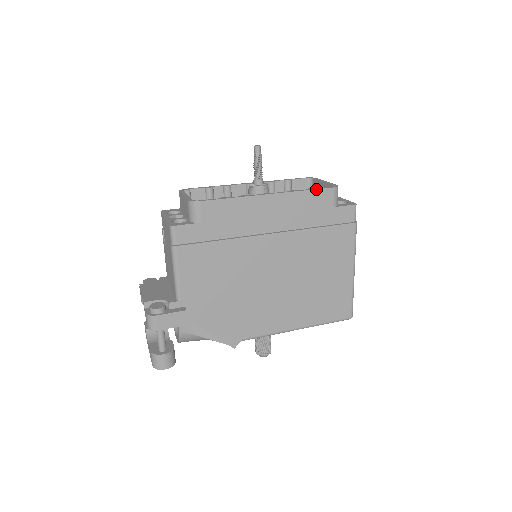
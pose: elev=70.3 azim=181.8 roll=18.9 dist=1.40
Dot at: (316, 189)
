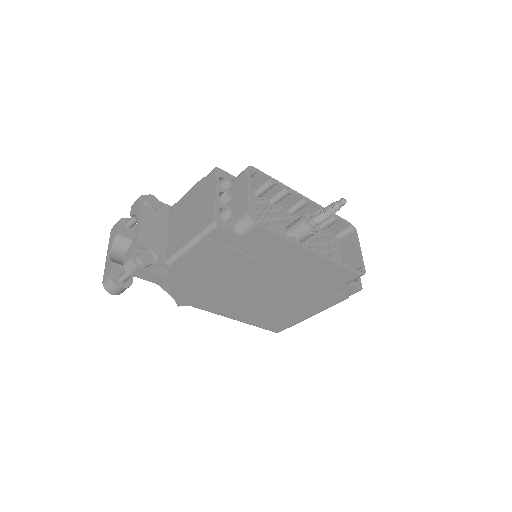
Dot at: (349, 269)
